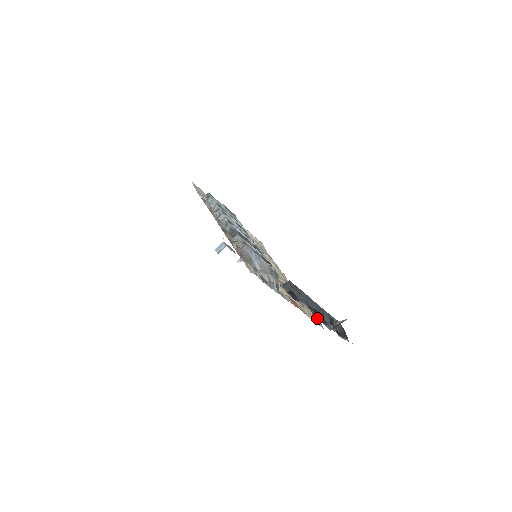
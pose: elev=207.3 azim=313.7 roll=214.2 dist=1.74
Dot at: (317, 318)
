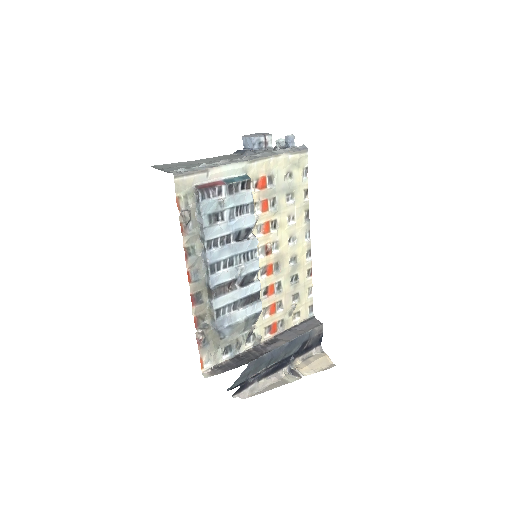
Dot at: (273, 373)
